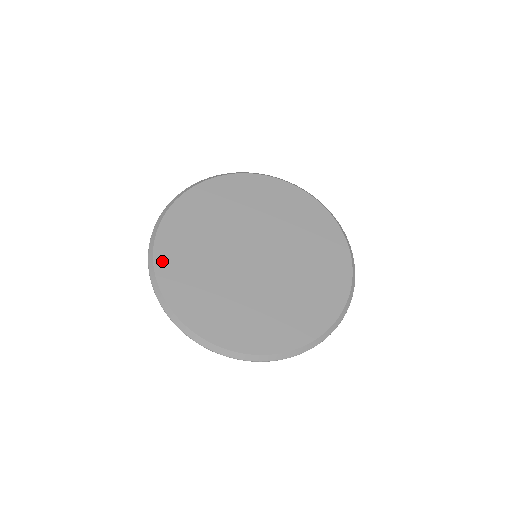
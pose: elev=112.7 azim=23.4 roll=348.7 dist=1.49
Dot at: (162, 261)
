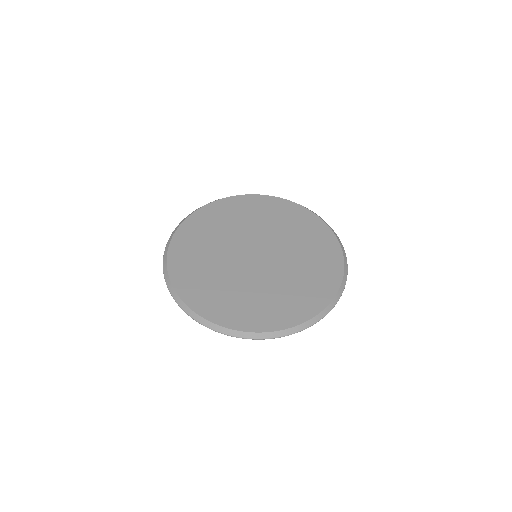
Dot at: (222, 319)
